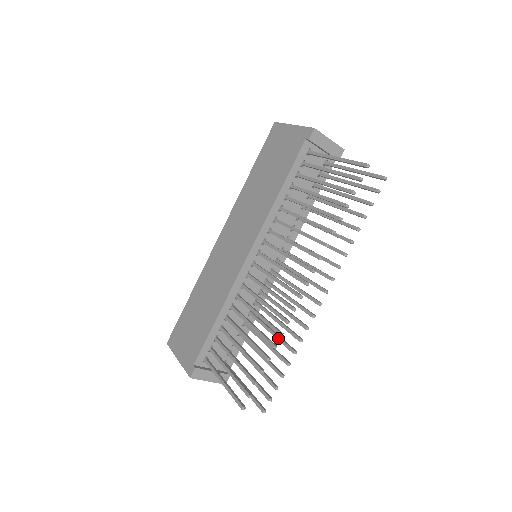
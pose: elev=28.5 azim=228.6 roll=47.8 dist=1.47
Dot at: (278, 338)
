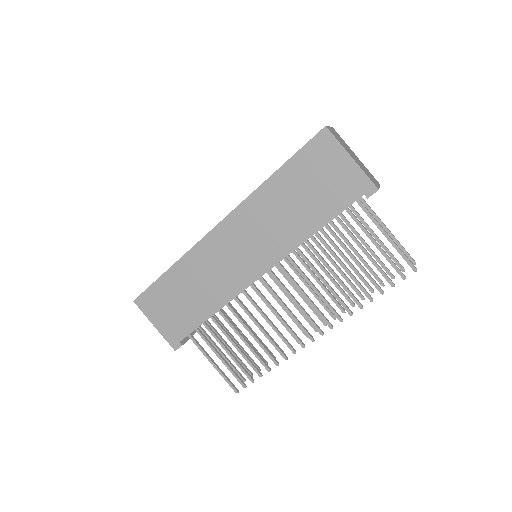
Dot at: occluded
